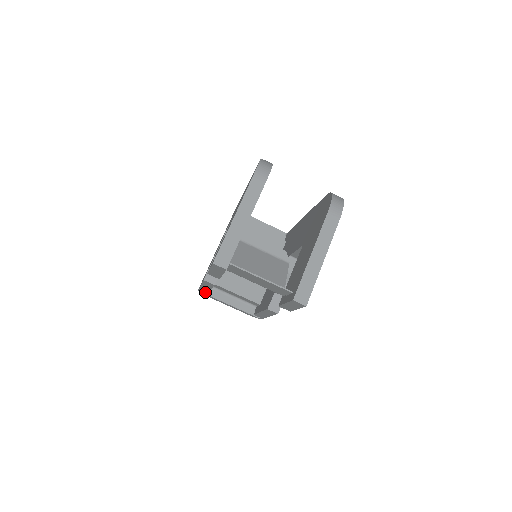
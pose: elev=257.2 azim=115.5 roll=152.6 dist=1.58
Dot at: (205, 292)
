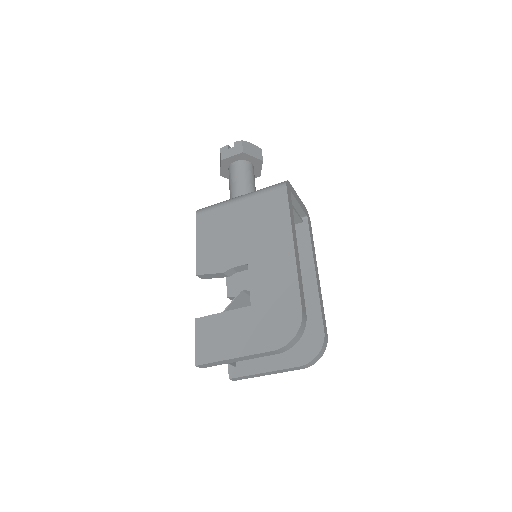
Dot at: occluded
